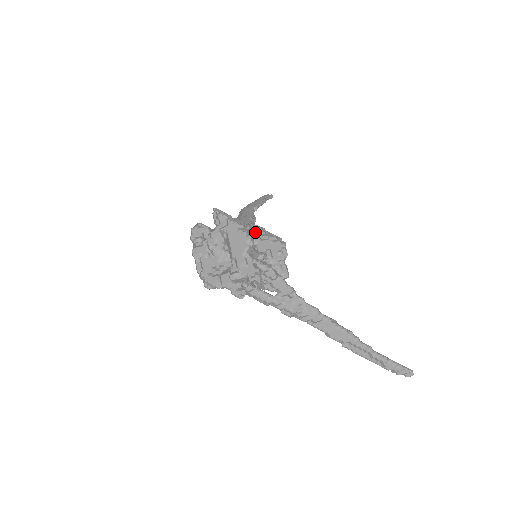
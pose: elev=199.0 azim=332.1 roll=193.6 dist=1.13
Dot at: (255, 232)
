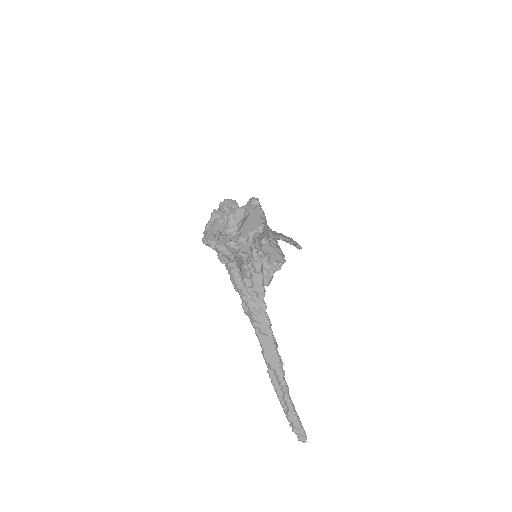
Dot at: (269, 236)
